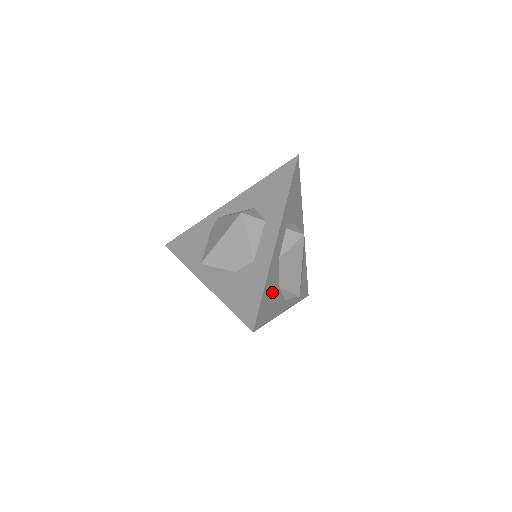
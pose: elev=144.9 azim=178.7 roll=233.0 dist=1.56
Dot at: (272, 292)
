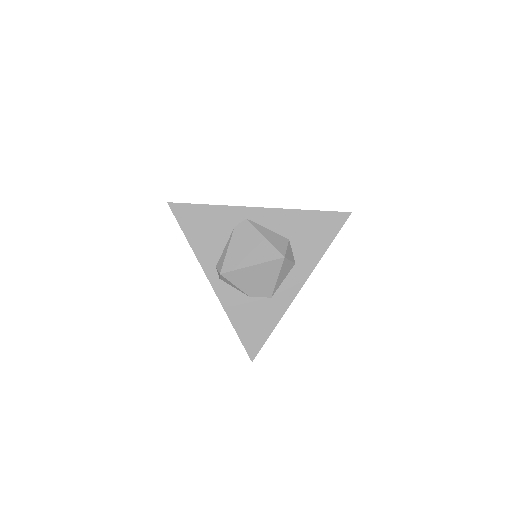
Dot at: occluded
